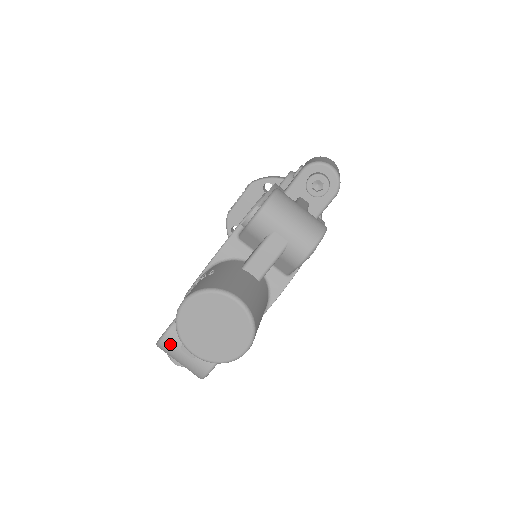
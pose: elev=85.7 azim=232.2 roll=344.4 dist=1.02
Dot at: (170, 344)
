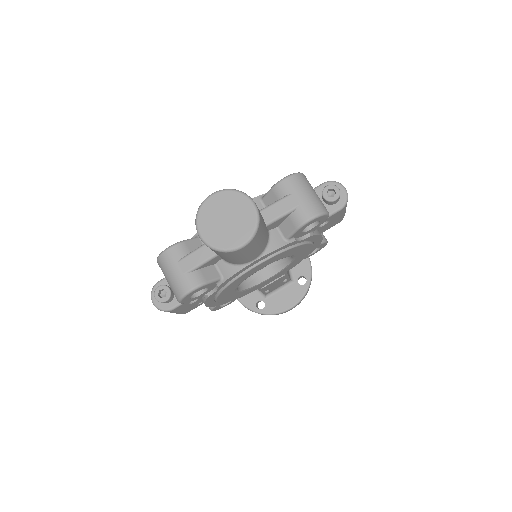
Dot at: (171, 255)
